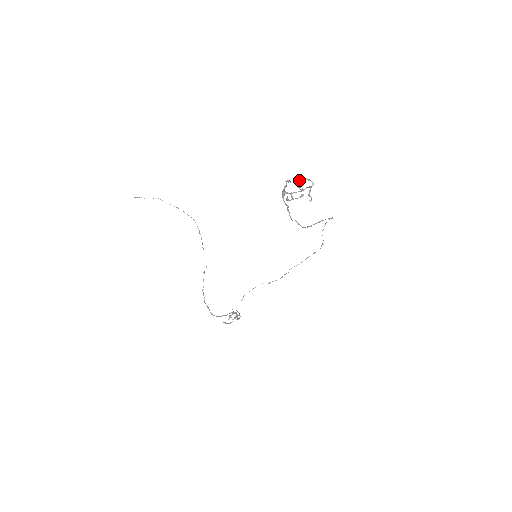
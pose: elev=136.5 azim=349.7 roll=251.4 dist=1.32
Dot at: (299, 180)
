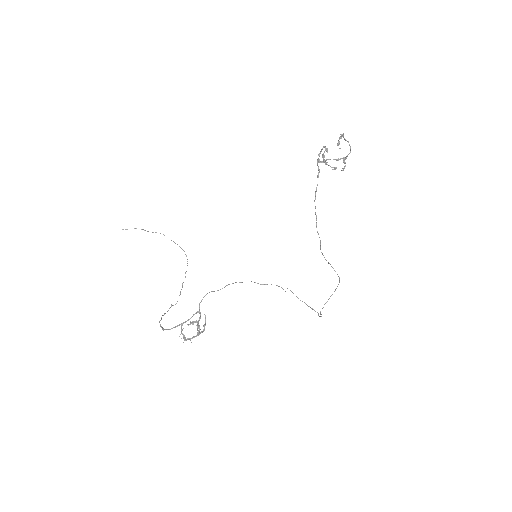
Dot at: (341, 134)
